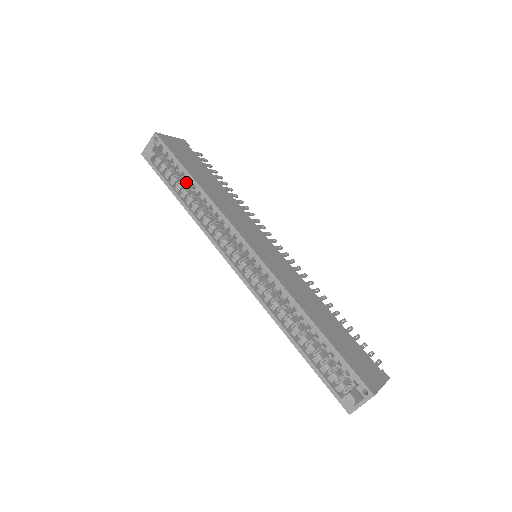
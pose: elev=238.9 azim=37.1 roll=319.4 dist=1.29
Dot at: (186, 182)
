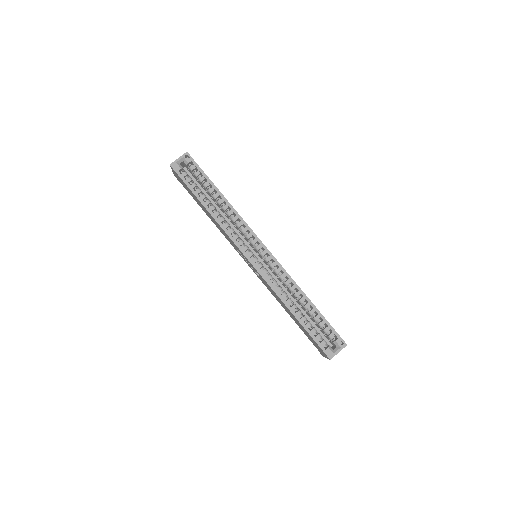
Dot at: occluded
